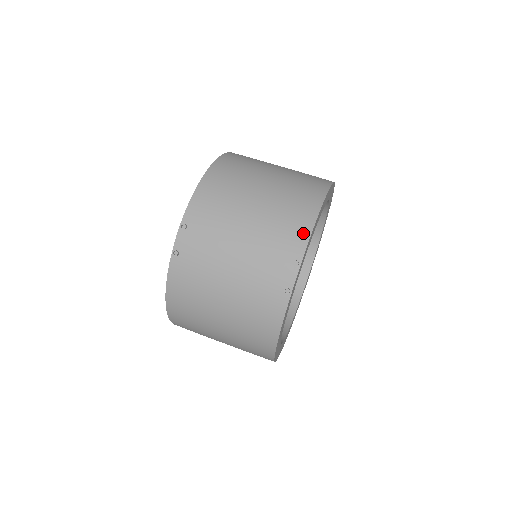
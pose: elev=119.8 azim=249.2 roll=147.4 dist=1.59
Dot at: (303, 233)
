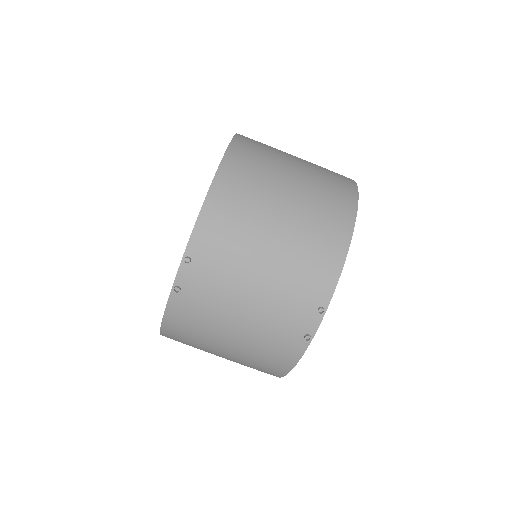
Dot at: (331, 275)
